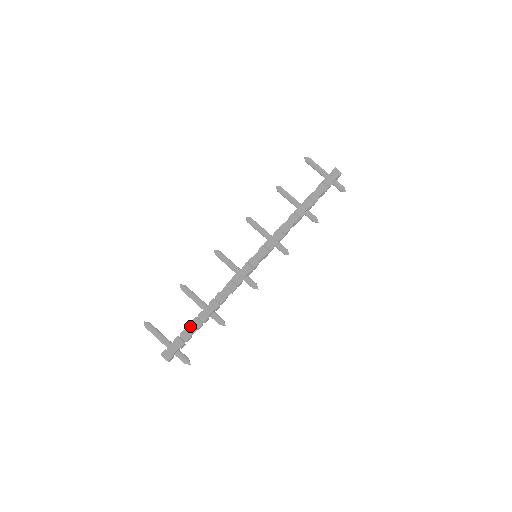
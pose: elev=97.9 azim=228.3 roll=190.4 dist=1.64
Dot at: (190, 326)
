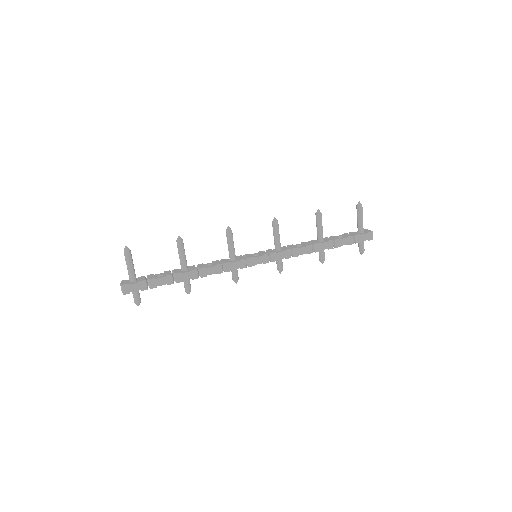
Dot at: (162, 279)
